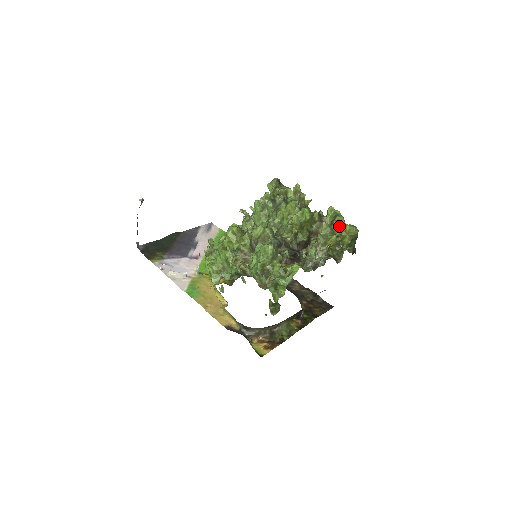
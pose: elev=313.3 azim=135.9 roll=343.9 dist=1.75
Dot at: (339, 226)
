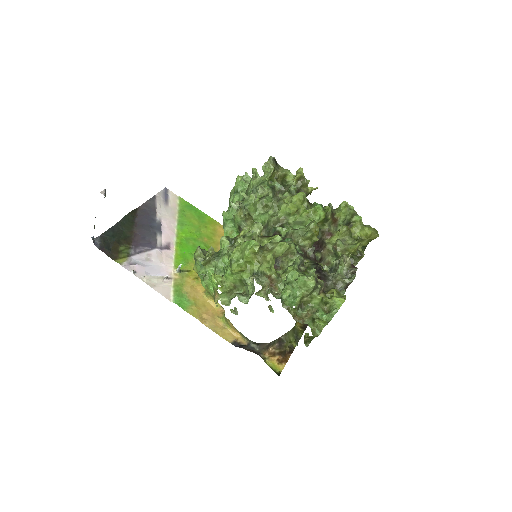
Dot at: (358, 228)
